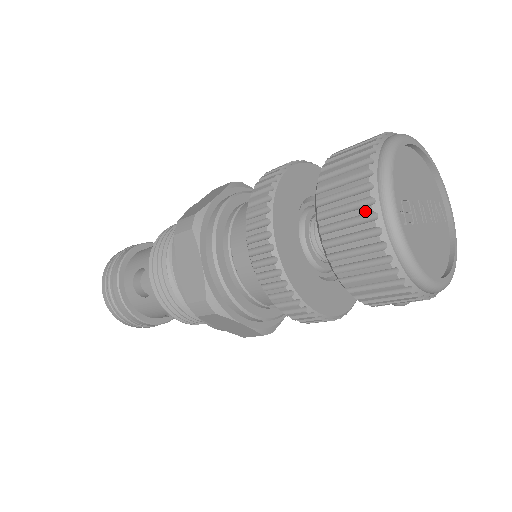
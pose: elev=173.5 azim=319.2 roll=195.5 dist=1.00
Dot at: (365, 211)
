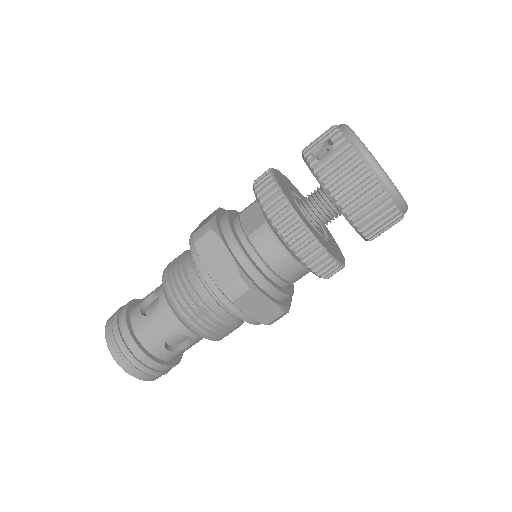
Dot at: (389, 206)
